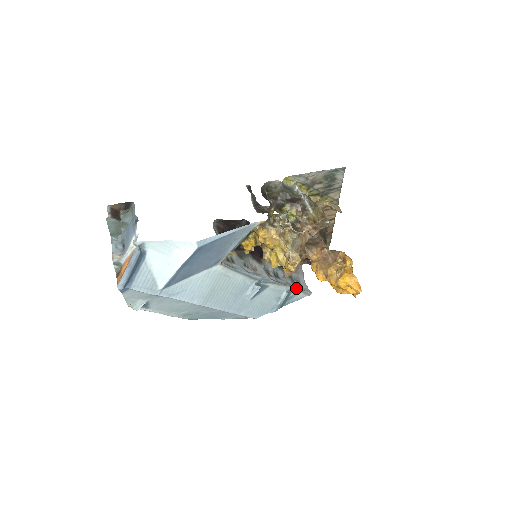
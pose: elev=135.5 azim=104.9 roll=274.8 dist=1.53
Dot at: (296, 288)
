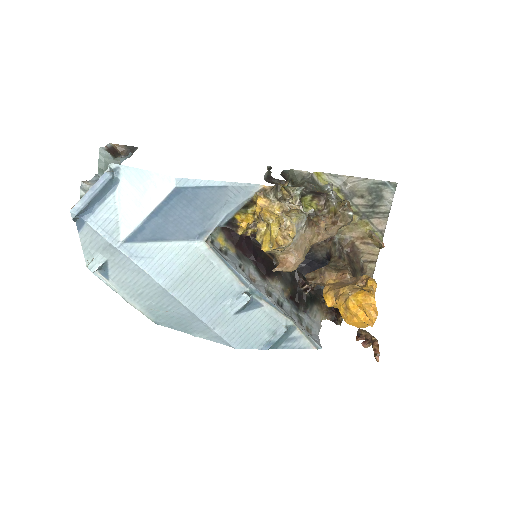
Dot at: (300, 328)
